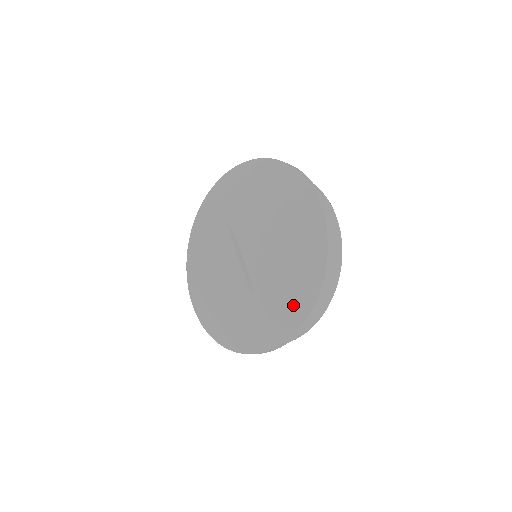
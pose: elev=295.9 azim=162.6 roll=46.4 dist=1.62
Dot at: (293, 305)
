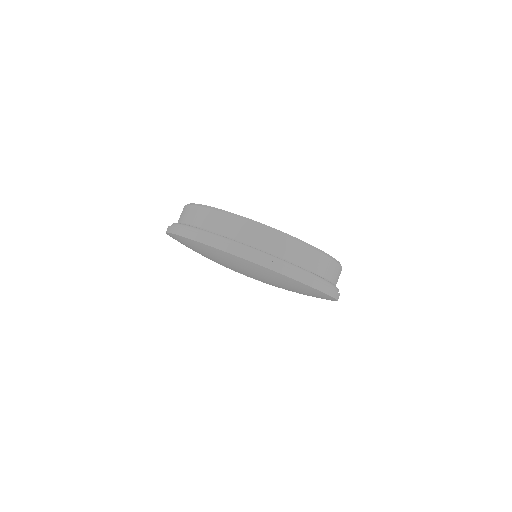
Dot at: occluded
